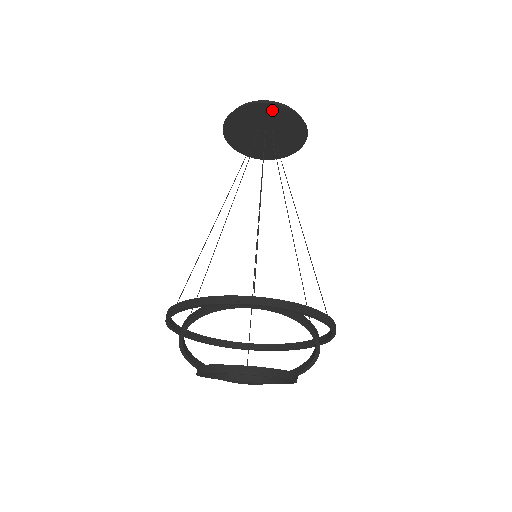
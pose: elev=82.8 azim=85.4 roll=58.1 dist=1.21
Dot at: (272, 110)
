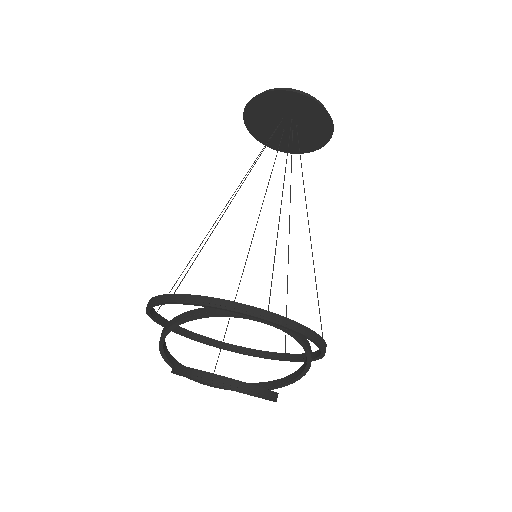
Dot at: (309, 105)
